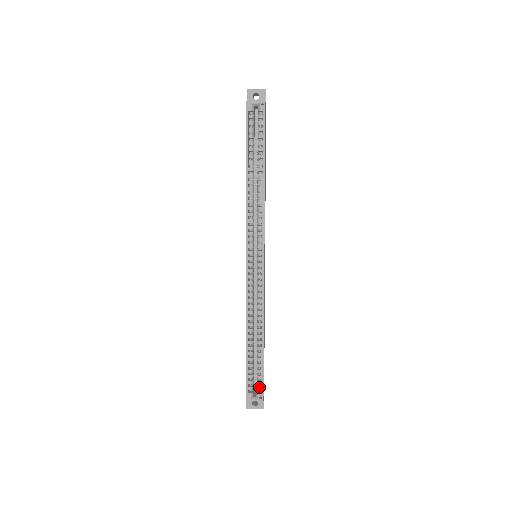
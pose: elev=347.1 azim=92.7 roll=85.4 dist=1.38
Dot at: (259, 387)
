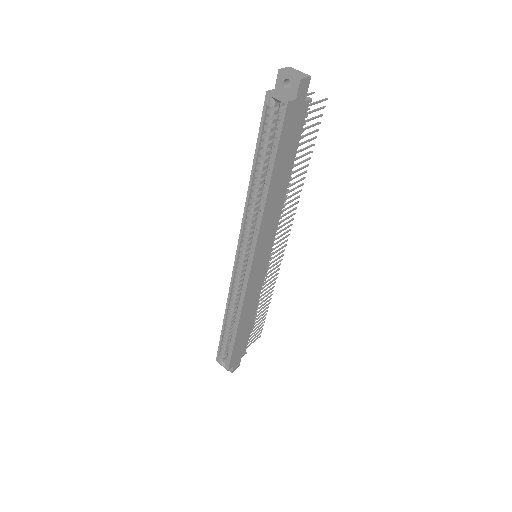
Dot at: (228, 359)
